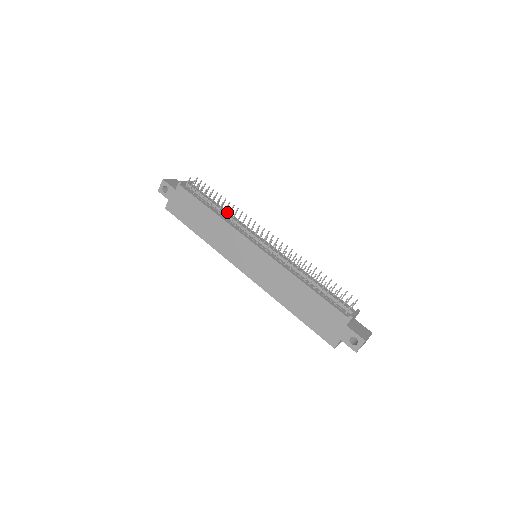
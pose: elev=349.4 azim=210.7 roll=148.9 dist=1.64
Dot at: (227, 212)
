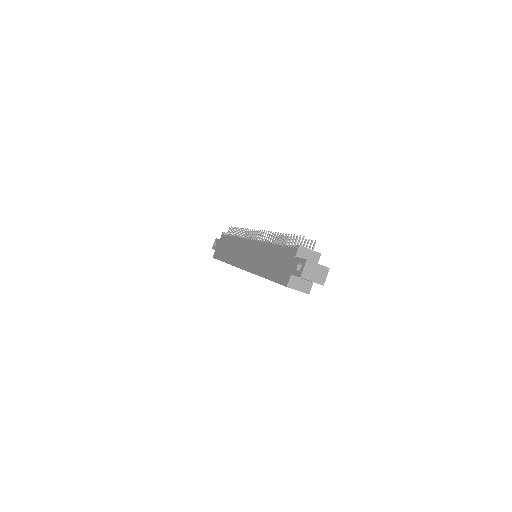
Dot at: occluded
